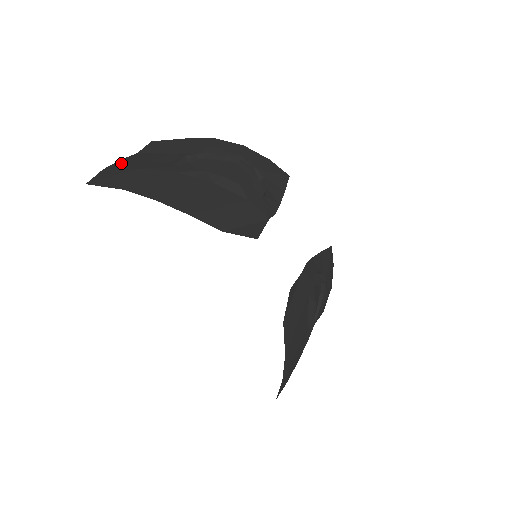
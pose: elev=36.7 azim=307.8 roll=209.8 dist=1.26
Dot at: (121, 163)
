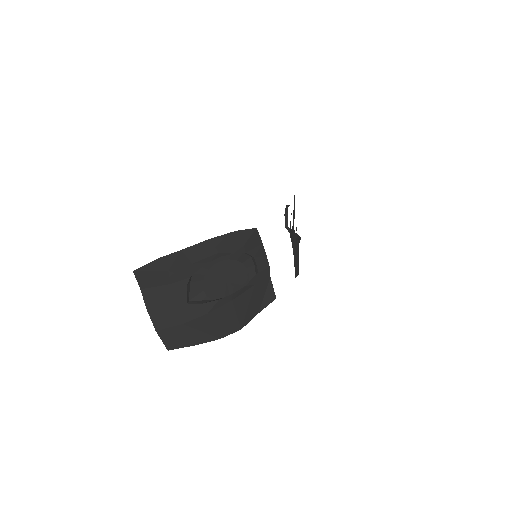
Dot at: (156, 318)
